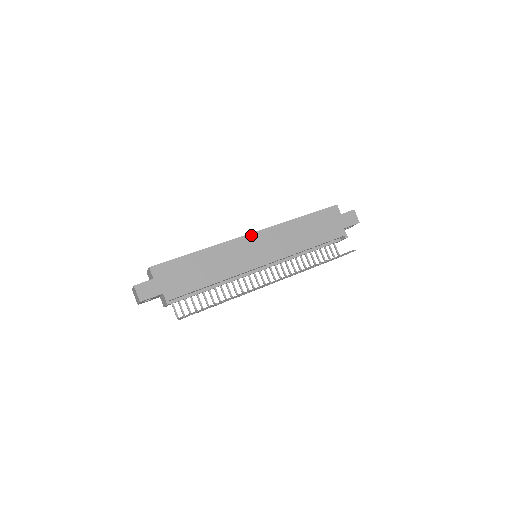
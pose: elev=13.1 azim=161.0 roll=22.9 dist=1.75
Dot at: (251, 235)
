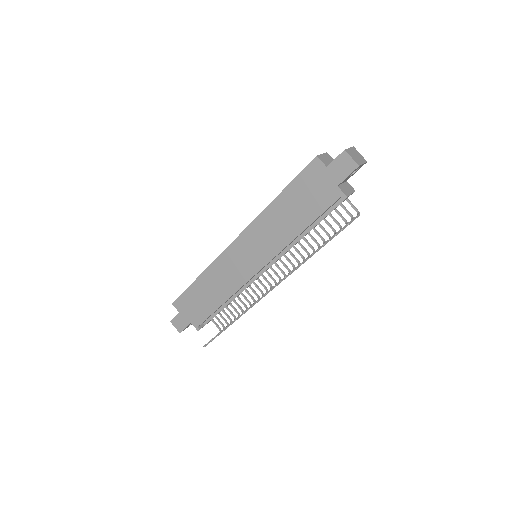
Dot at: (234, 243)
